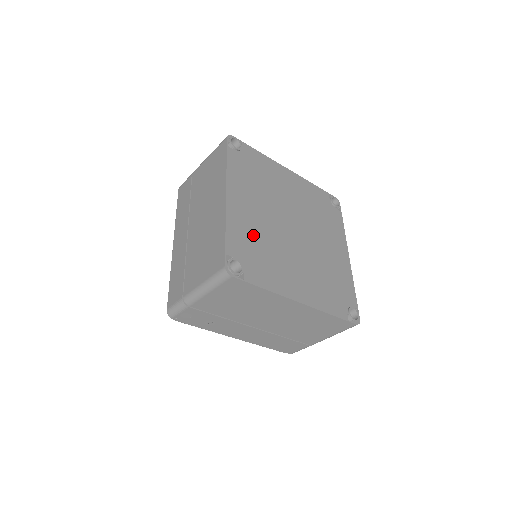
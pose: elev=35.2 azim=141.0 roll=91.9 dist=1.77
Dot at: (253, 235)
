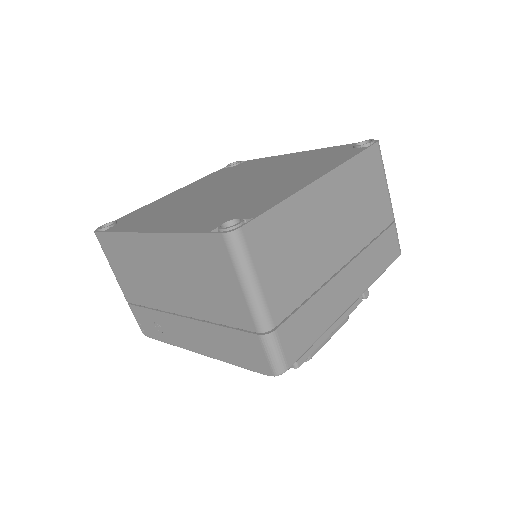
Dot at: (163, 205)
